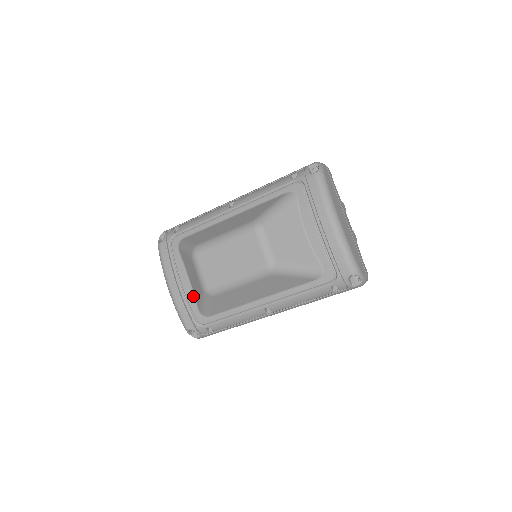
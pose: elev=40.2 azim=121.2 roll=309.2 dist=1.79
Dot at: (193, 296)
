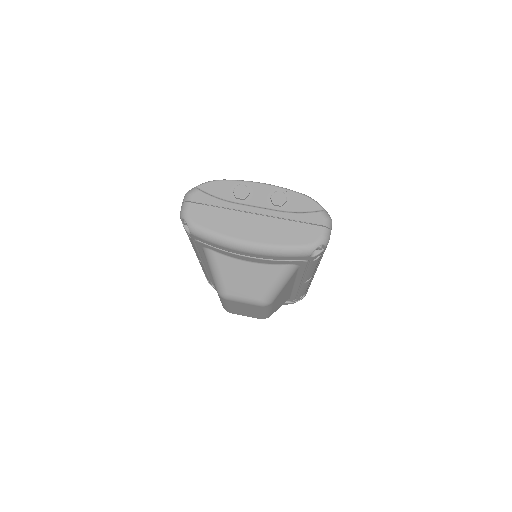
Dot at: occluded
